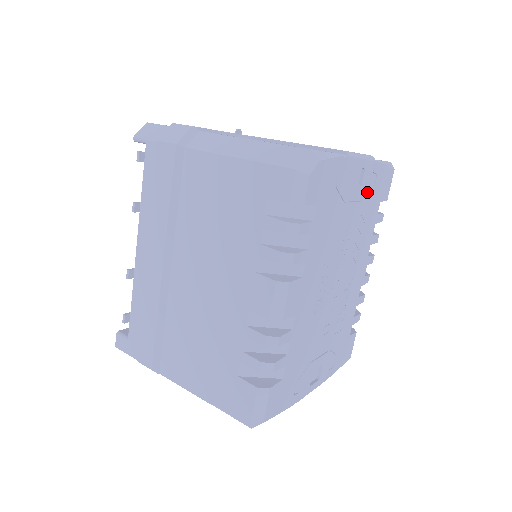
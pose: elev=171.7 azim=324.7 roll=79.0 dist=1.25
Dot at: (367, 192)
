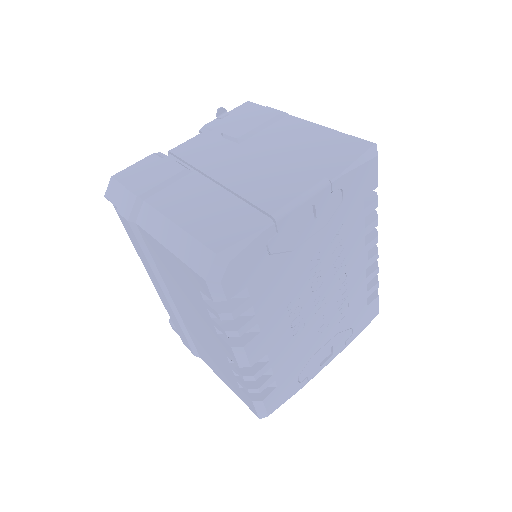
Dot at: (331, 213)
